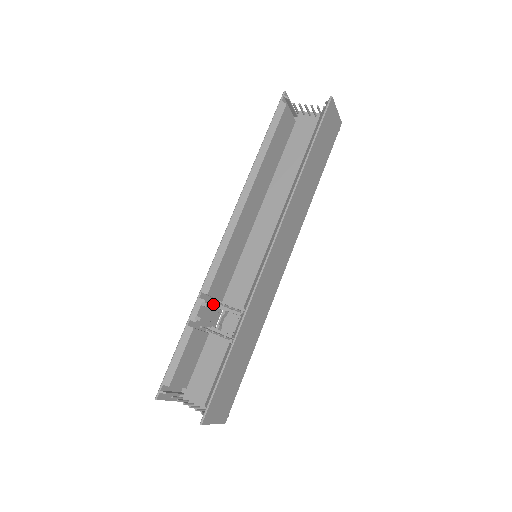
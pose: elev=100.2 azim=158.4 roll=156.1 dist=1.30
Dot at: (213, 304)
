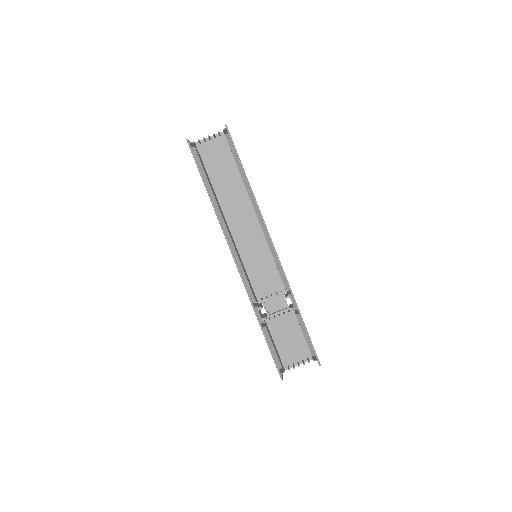
Dot at: (258, 304)
